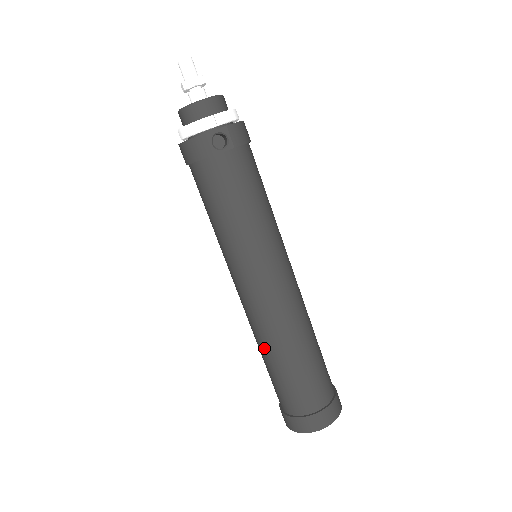
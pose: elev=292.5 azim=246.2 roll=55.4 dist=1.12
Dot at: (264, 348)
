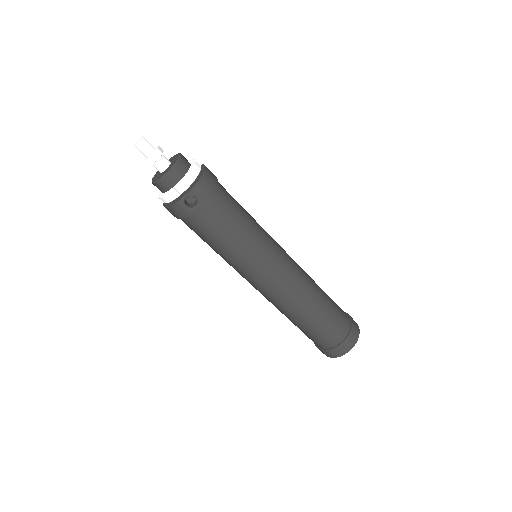
Dot at: (285, 315)
